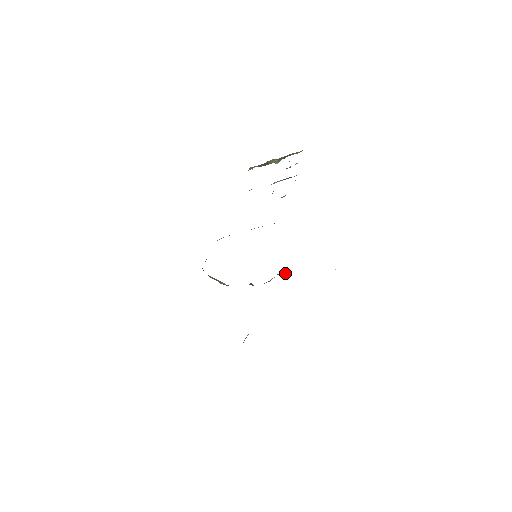
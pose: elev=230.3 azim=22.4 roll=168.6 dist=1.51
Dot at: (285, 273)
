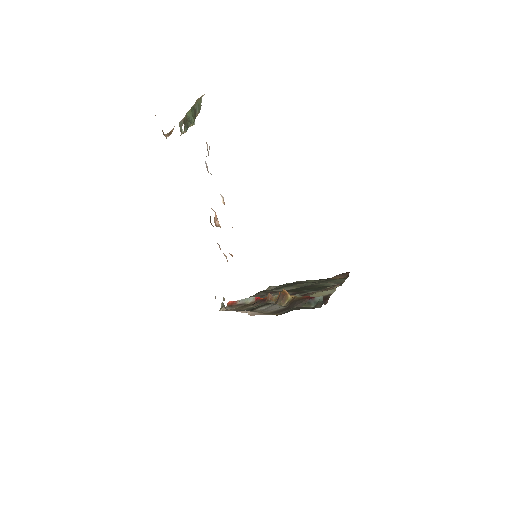
Dot at: (284, 294)
